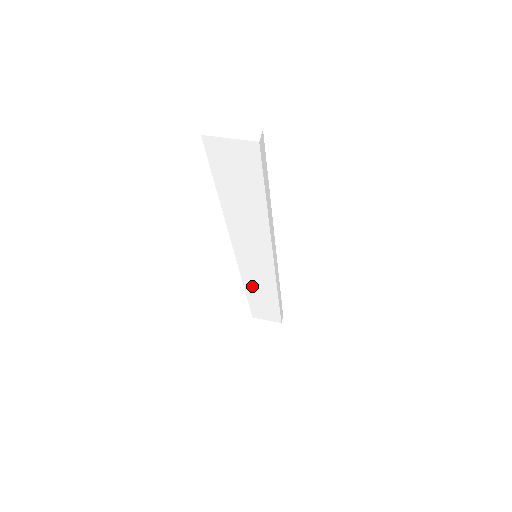
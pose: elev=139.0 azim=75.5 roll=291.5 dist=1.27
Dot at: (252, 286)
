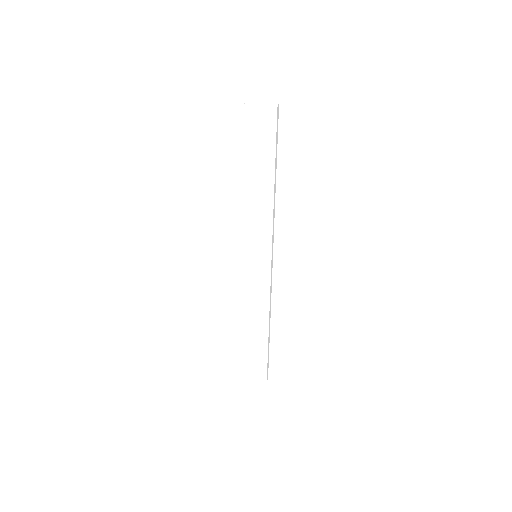
Dot at: (246, 307)
